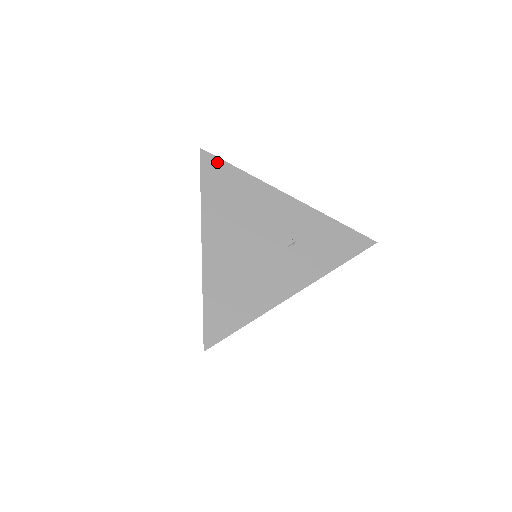
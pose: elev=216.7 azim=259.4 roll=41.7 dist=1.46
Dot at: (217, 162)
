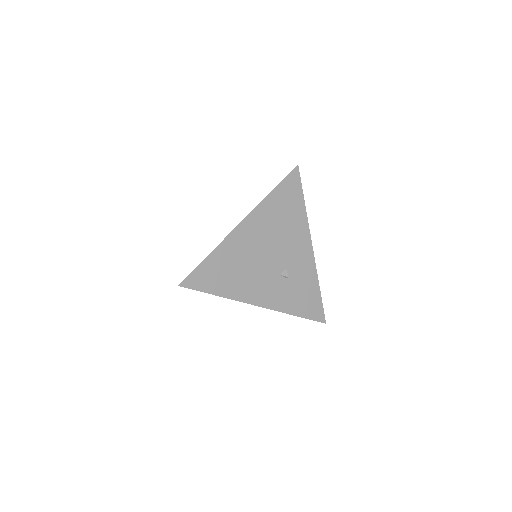
Dot at: (298, 184)
